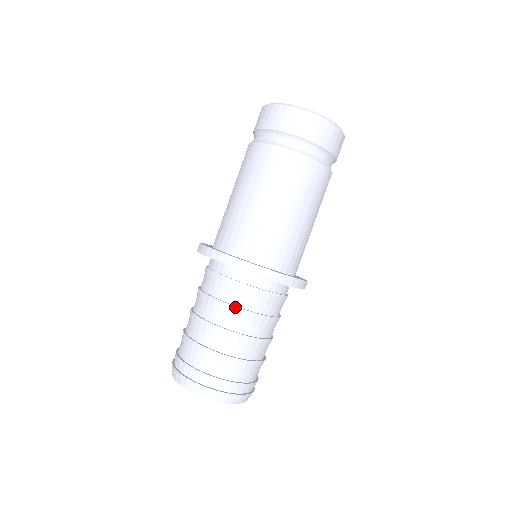
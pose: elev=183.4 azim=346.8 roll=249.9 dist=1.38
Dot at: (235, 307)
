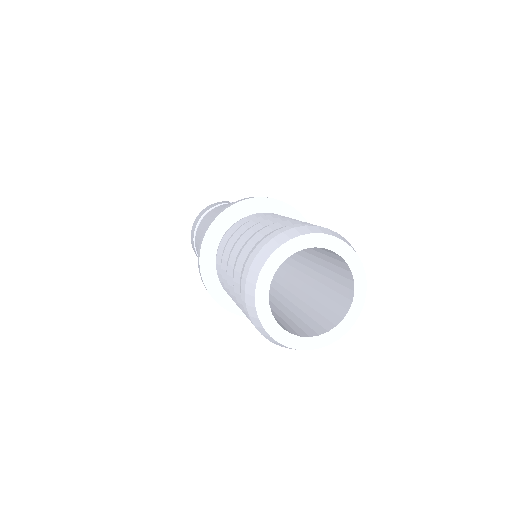
Dot at: (232, 236)
